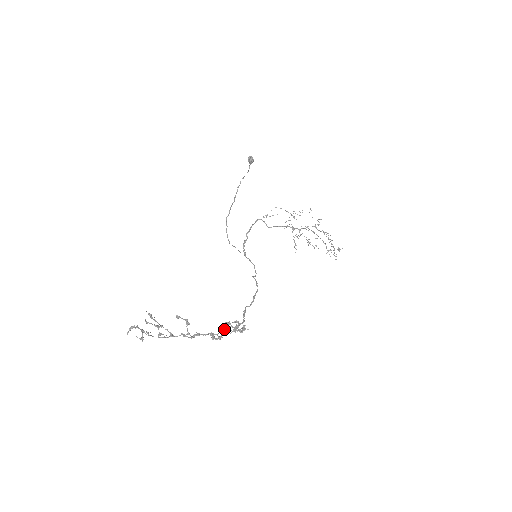
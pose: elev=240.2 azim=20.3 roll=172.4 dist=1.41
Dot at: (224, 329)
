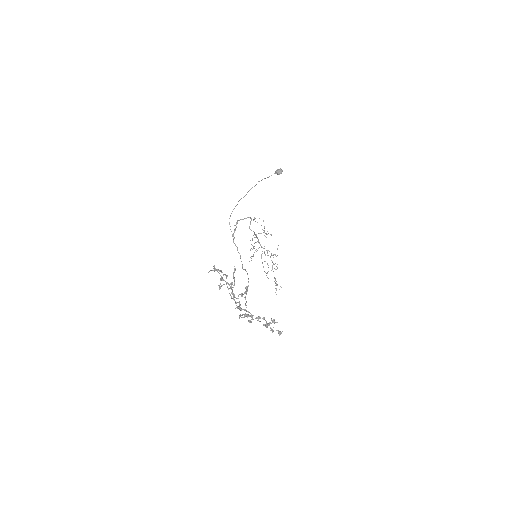
Dot at: occluded
